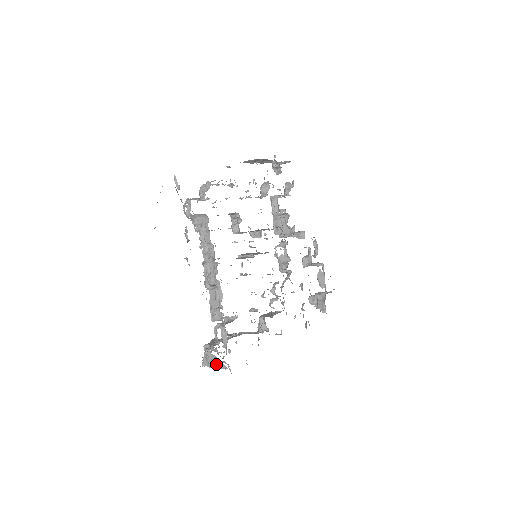
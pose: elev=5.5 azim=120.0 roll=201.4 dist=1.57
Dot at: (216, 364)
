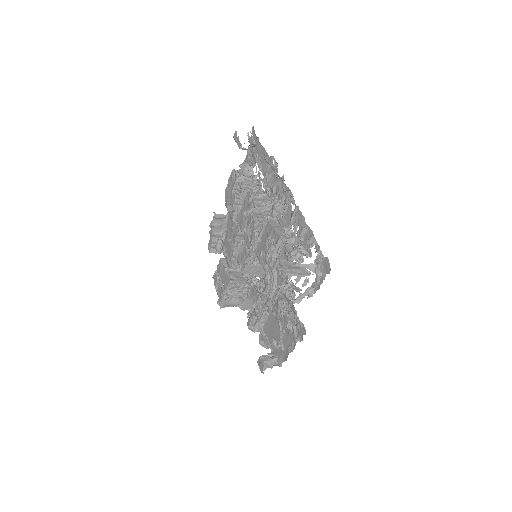
Dot at: (298, 270)
